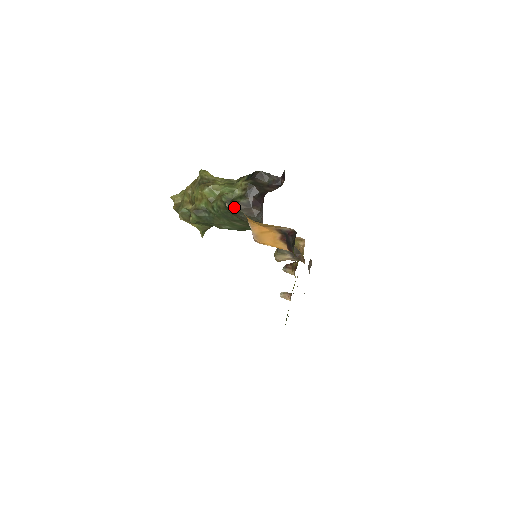
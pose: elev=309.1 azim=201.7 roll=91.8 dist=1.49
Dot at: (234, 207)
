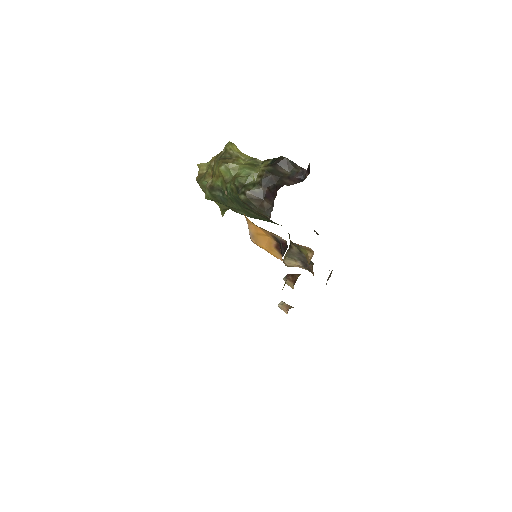
Dot at: (244, 195)
